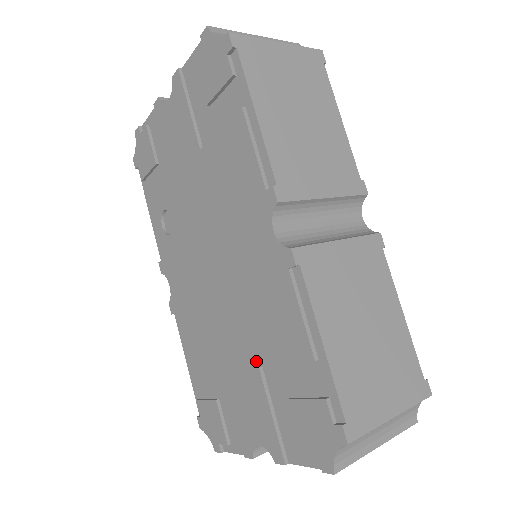
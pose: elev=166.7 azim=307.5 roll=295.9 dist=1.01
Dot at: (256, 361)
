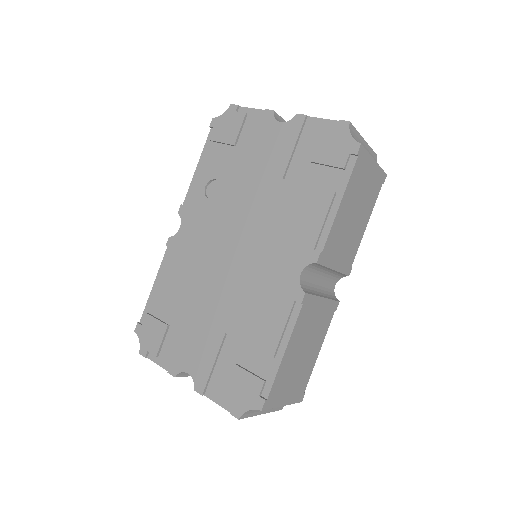
Dot at: (226, 328)
